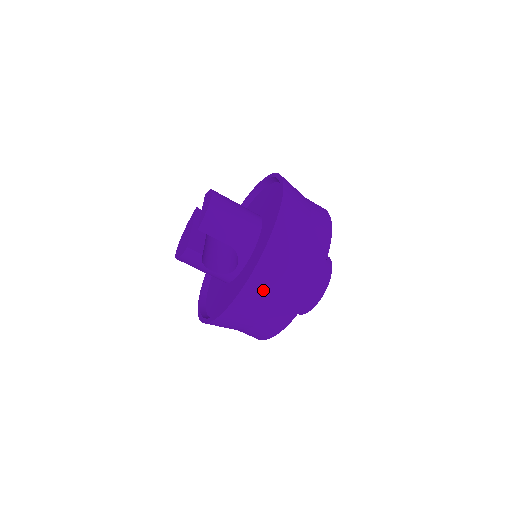
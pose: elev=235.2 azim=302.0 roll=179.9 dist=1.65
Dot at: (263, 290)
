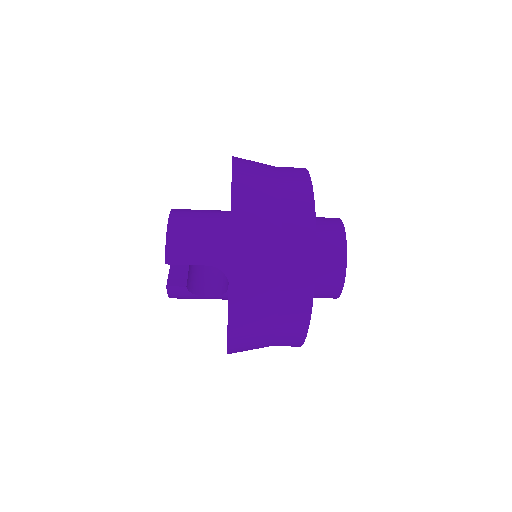
Dot at: (254, 305)
